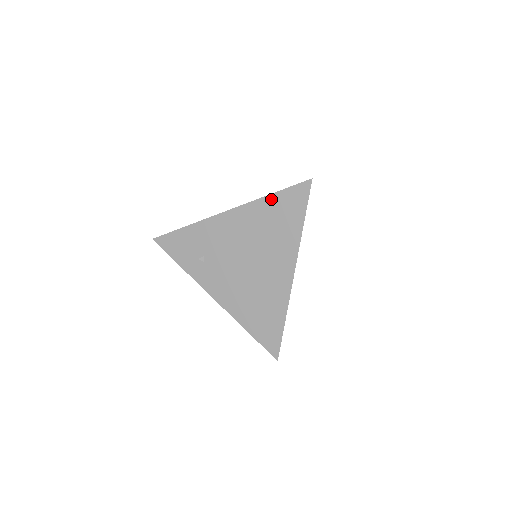
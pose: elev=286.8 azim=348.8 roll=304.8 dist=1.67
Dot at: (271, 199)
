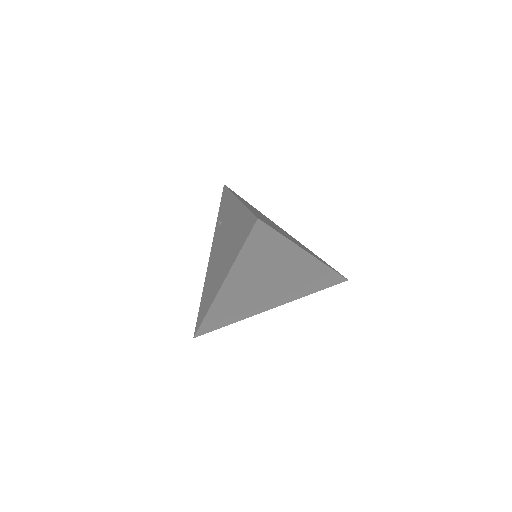
Dot at: (245, 212)
